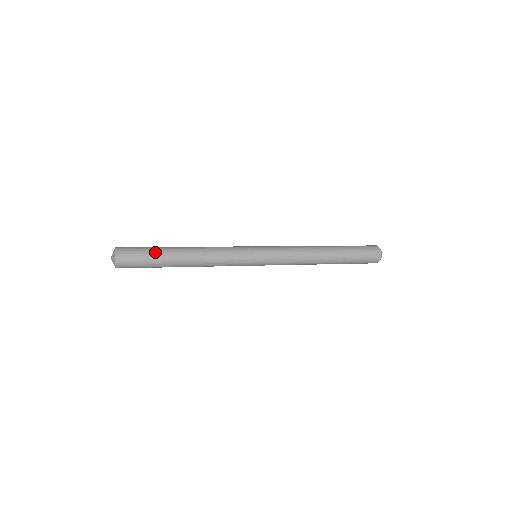
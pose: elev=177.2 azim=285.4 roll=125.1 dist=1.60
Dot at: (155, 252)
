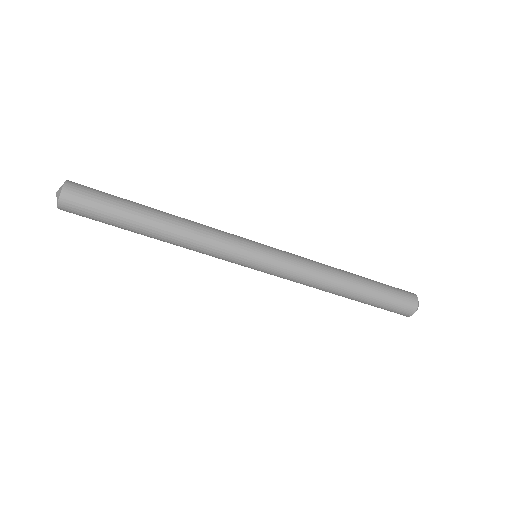
Dot at: (122, 199)
